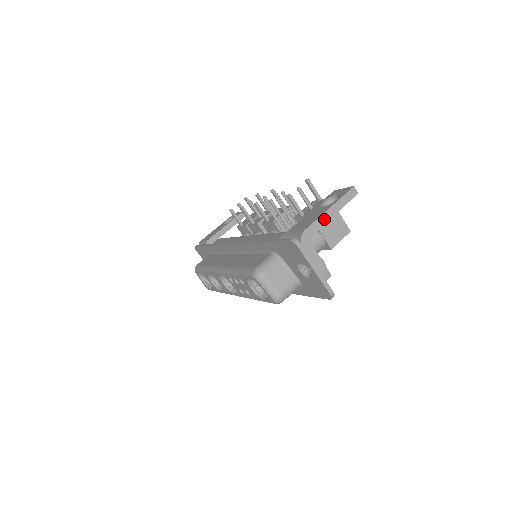
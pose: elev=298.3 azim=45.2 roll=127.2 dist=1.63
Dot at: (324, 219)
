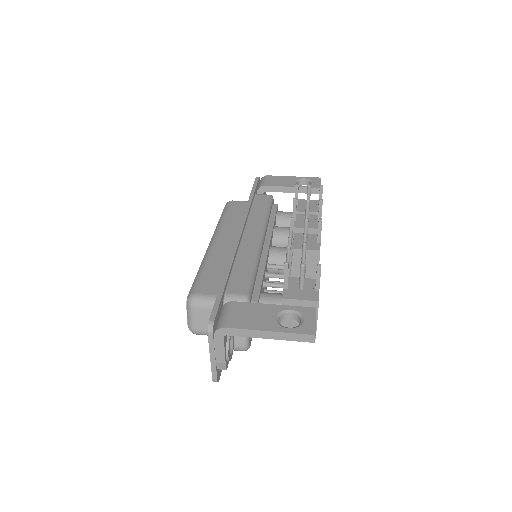
Dot at: (255, 334)
